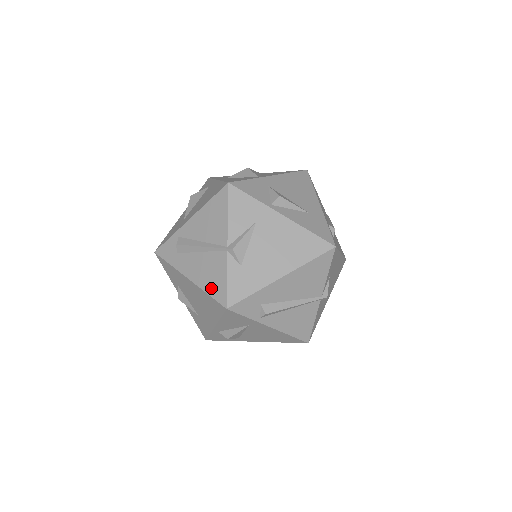
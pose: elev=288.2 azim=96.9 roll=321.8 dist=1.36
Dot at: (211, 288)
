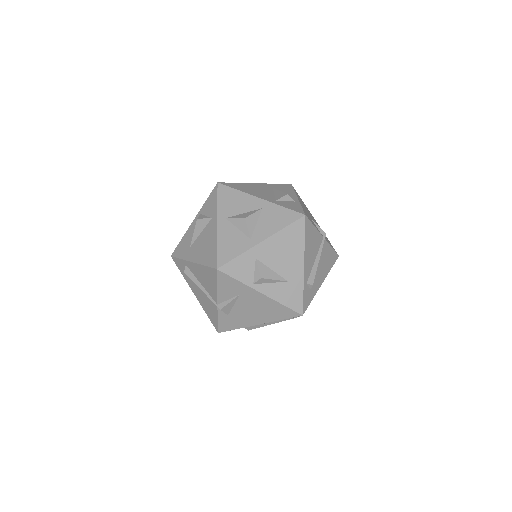
Dot at: (208, 314)
